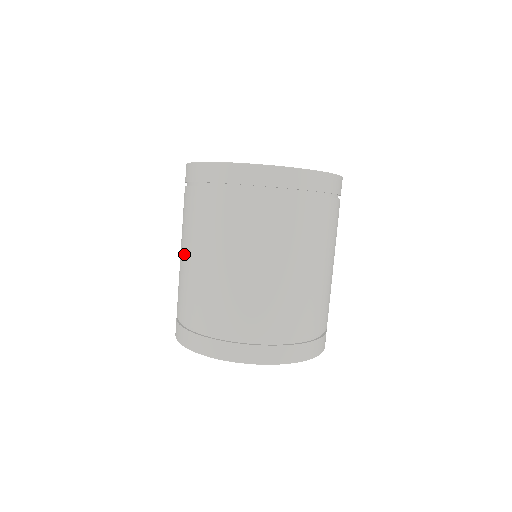
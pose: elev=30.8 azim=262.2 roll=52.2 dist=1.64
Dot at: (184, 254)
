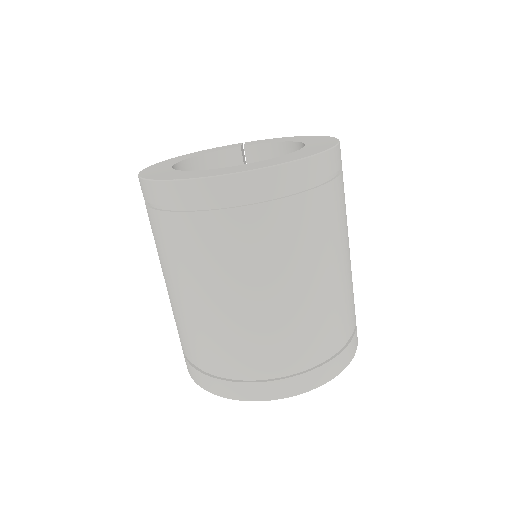
Dot at: occluded
